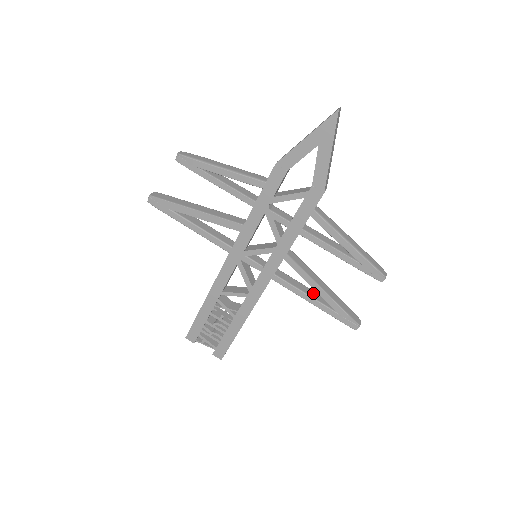
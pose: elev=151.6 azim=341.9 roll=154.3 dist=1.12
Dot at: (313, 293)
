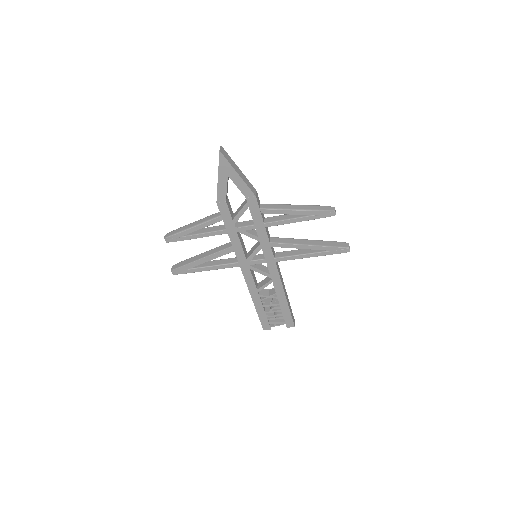
Dot at: (306, 250)
